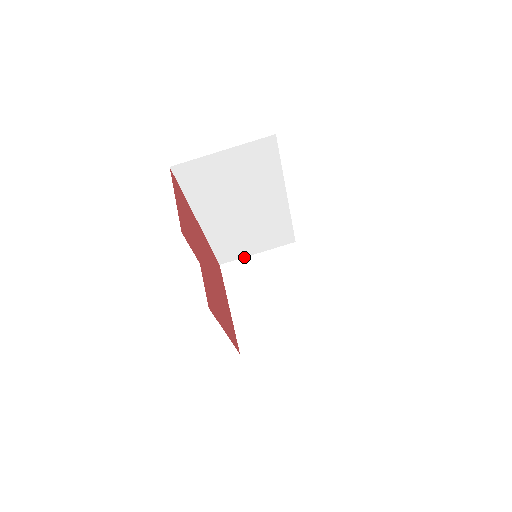
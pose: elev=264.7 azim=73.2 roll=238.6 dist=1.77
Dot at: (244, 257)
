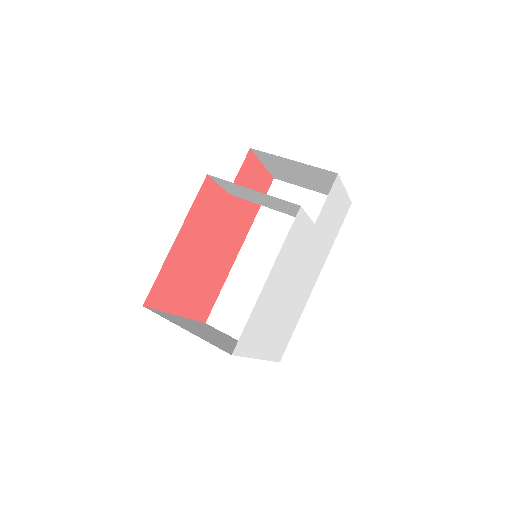
Dot at: (228, 335)
